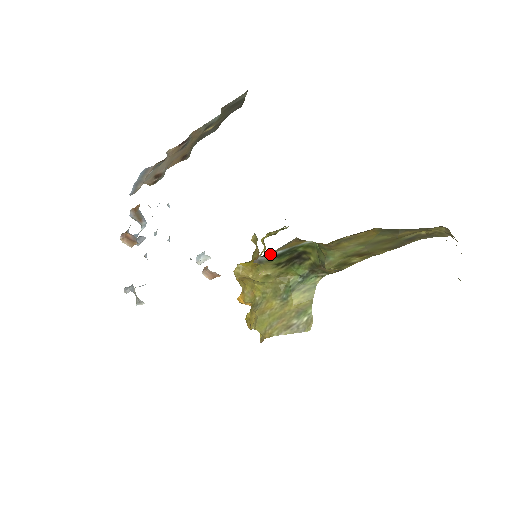
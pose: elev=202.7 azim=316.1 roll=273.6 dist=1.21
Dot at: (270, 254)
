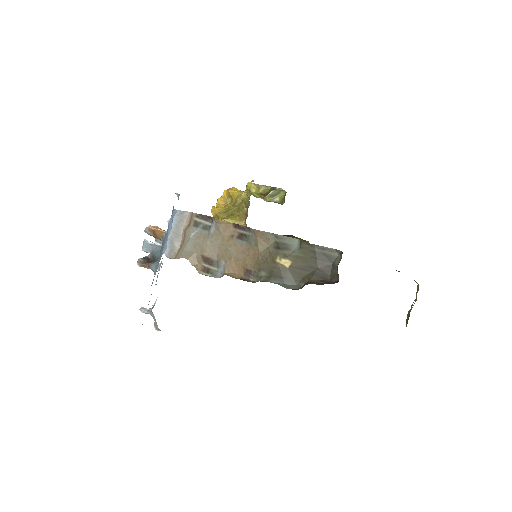
Dot at: occluded
